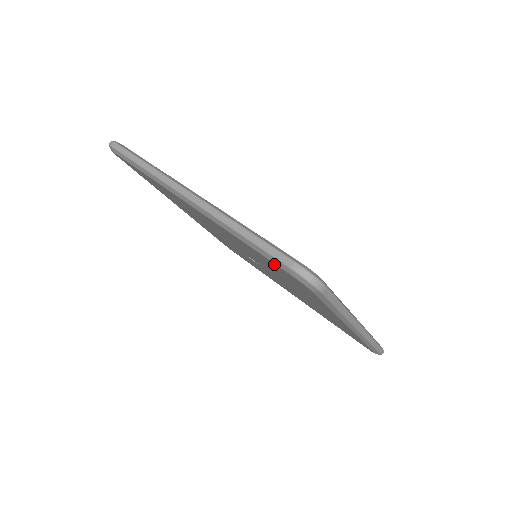
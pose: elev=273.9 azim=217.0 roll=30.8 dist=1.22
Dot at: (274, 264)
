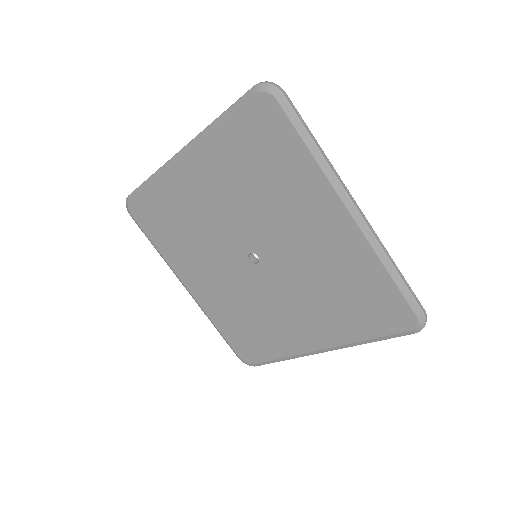
Dot at: (245, 111)
